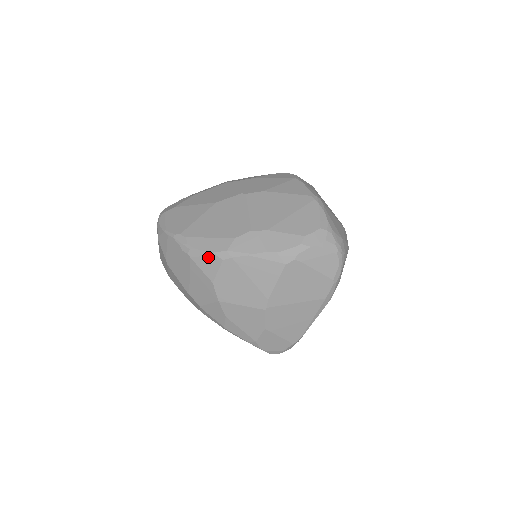
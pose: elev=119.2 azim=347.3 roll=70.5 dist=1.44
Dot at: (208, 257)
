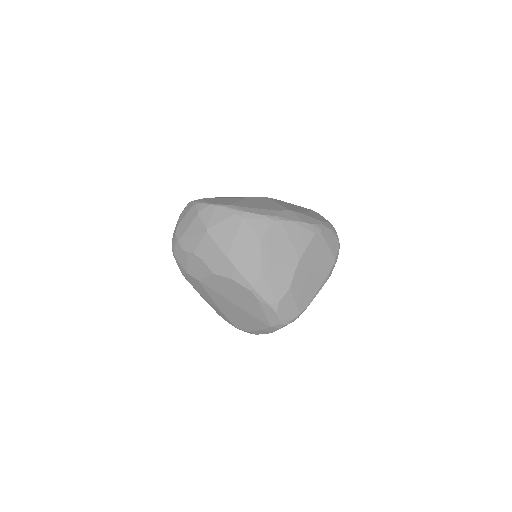
Dot at: (260, 218)
